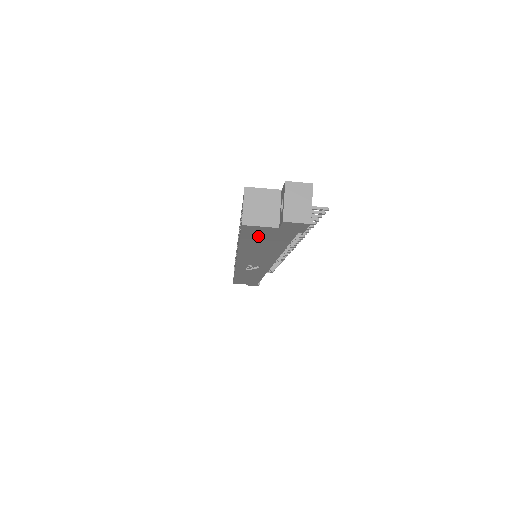
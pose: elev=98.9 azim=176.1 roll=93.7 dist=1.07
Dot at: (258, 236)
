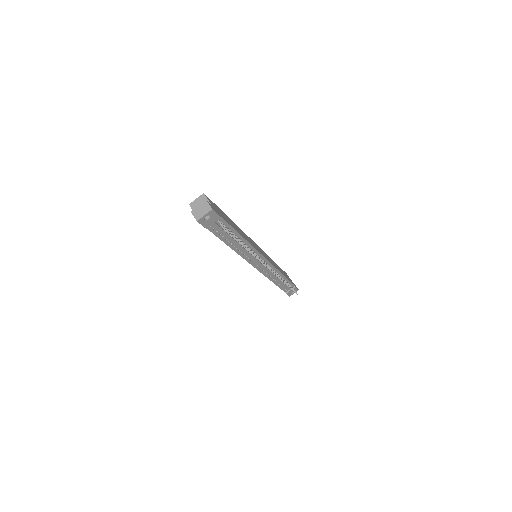
Dot at: occluded
